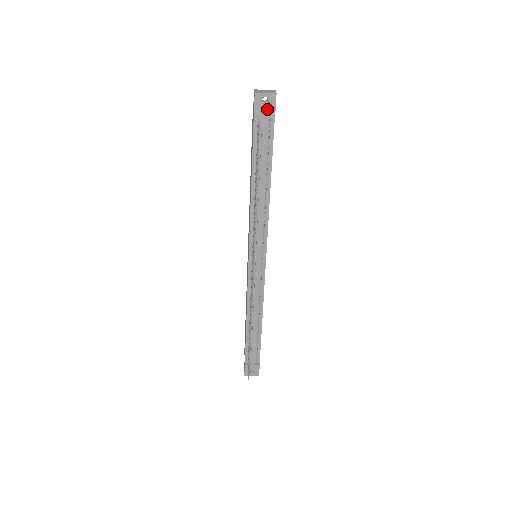
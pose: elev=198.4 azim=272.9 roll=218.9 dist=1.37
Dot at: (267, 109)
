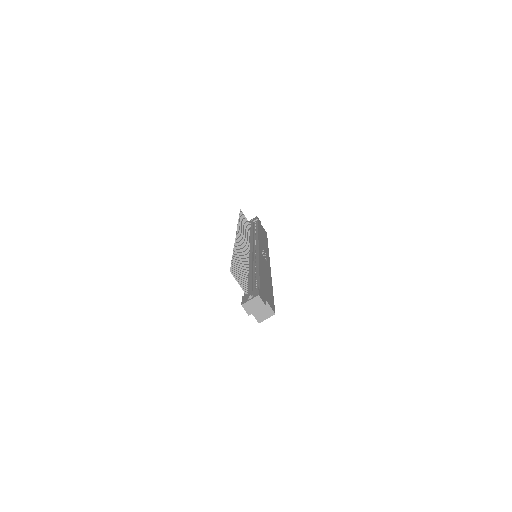
Dot at: (253, 220)
